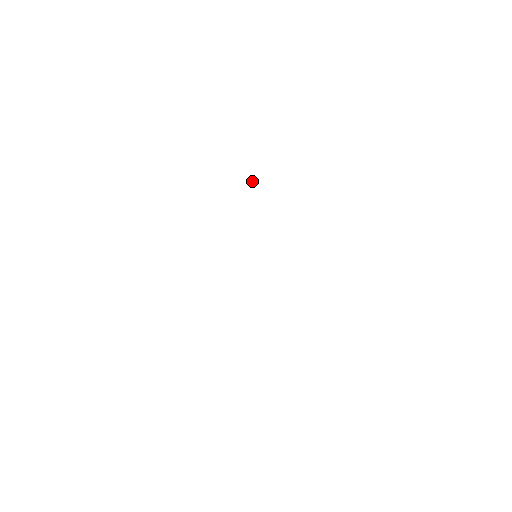
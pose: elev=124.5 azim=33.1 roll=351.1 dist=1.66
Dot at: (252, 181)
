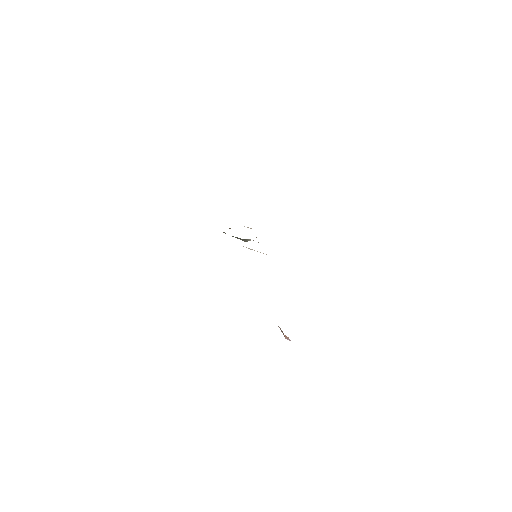
Dot at: (248, 227)
